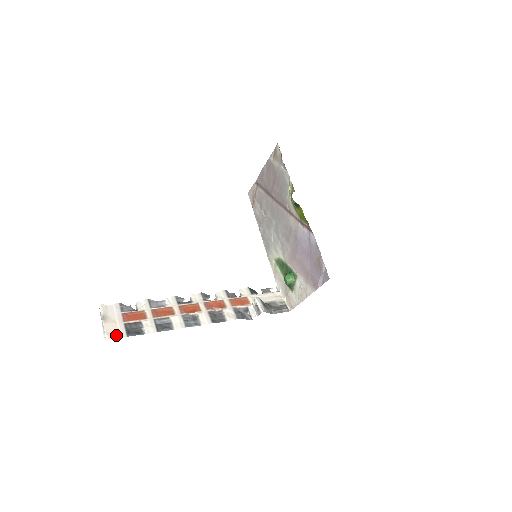
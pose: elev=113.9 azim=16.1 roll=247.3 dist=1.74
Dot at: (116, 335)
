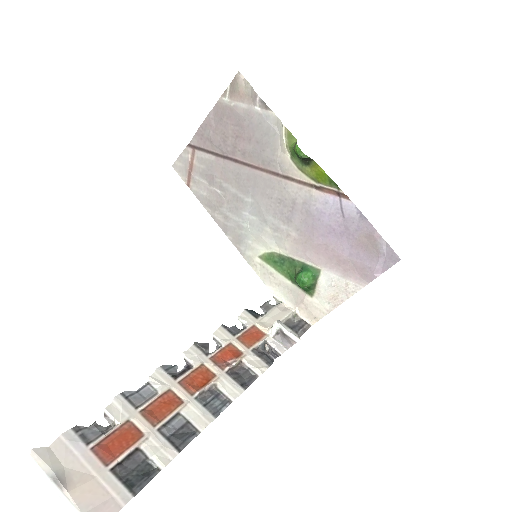
Dot at: (111, 507)
